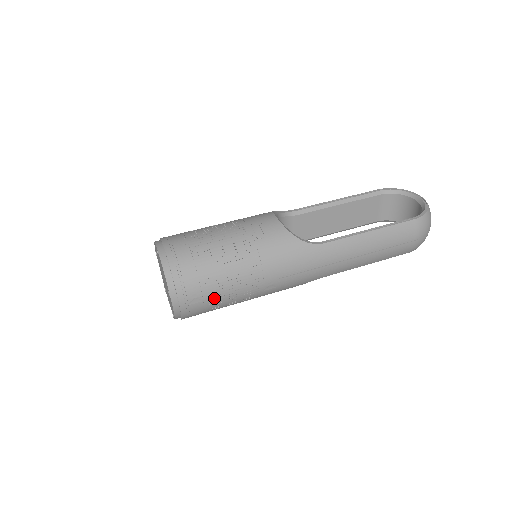
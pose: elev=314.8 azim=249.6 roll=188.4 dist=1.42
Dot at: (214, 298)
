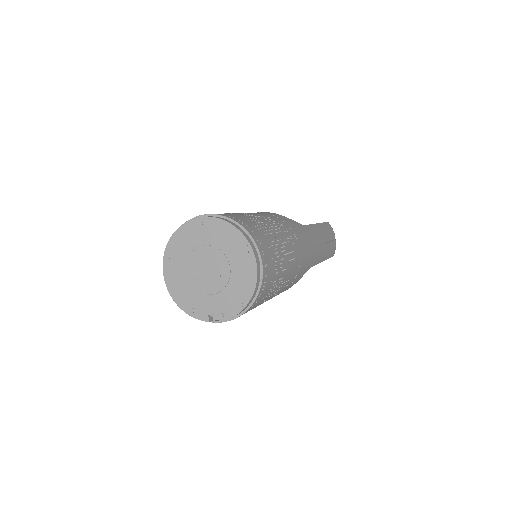
Dot at: (277, 261)
